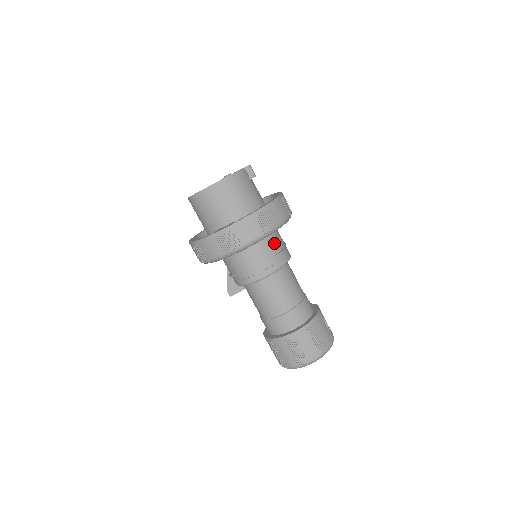
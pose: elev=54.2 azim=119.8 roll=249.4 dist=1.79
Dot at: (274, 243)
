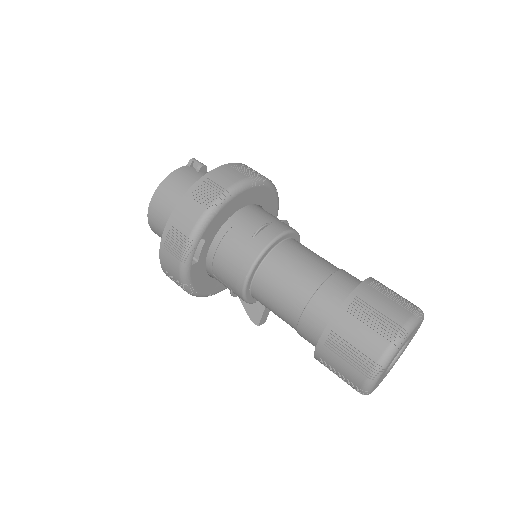
Dot at: (249, 221)
